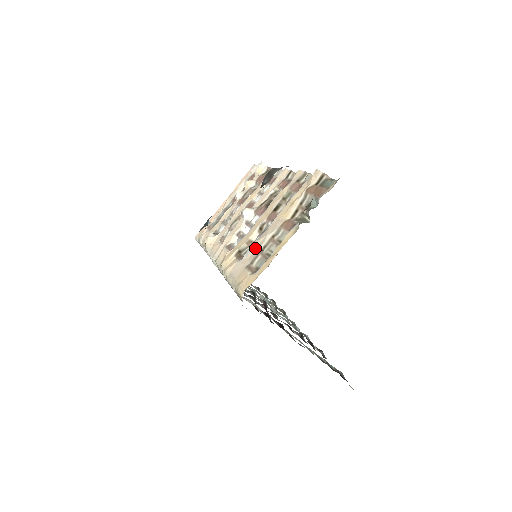
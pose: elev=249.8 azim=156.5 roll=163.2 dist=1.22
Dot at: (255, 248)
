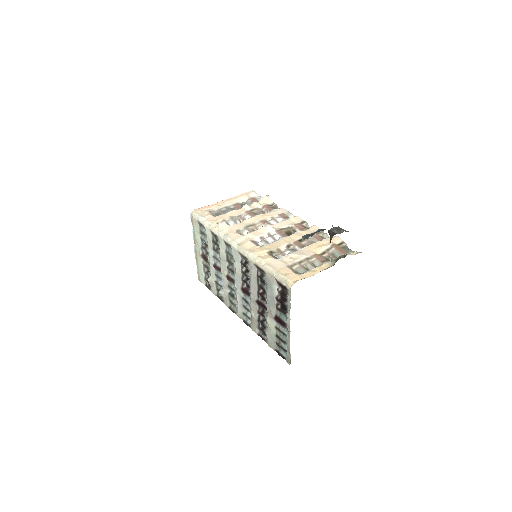
Dot at: (291, 258)
